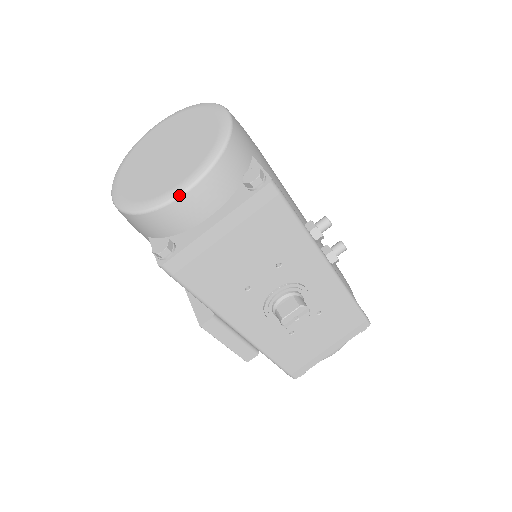
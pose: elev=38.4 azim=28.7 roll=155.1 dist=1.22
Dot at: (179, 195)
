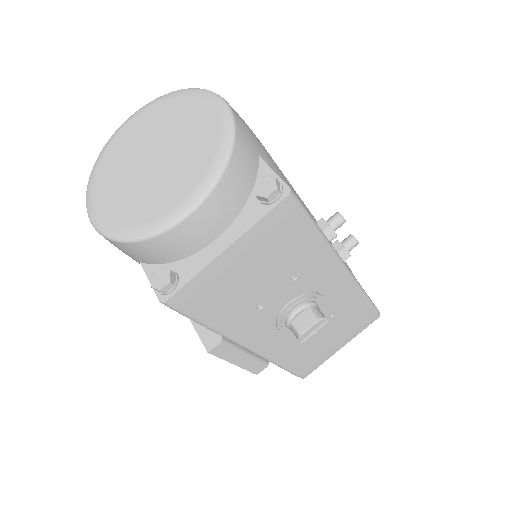
Dot at: (180, 219)
